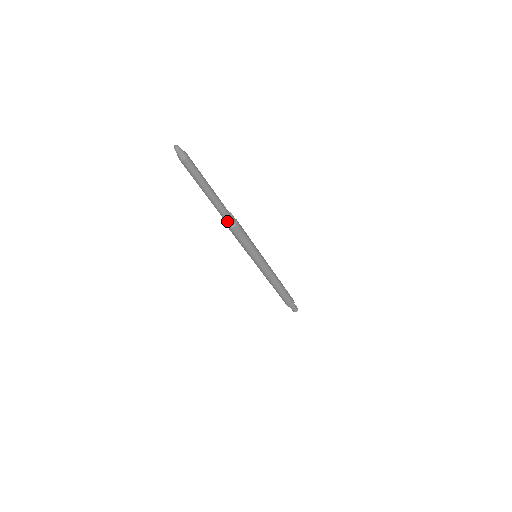
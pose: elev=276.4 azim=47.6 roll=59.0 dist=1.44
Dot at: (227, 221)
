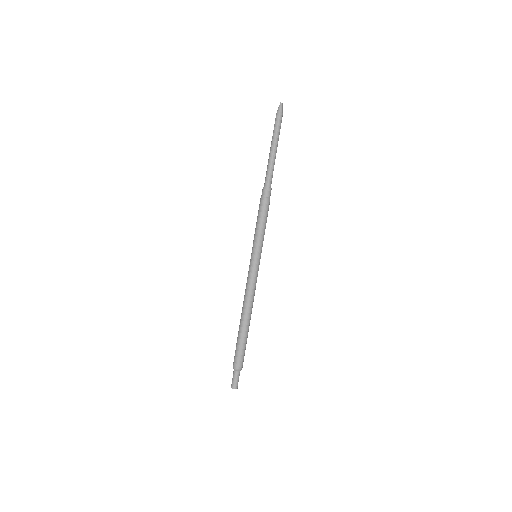
Dot at: (264, 188)
